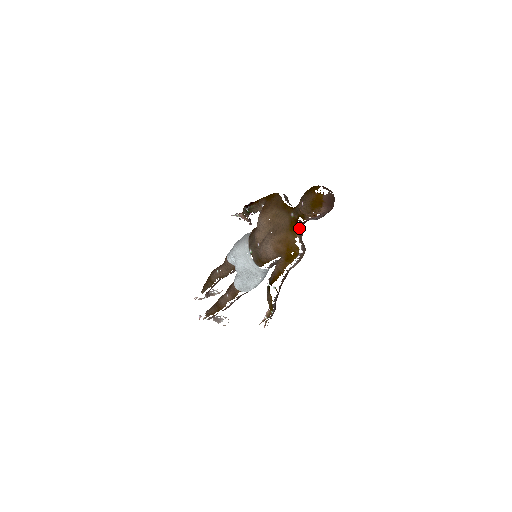
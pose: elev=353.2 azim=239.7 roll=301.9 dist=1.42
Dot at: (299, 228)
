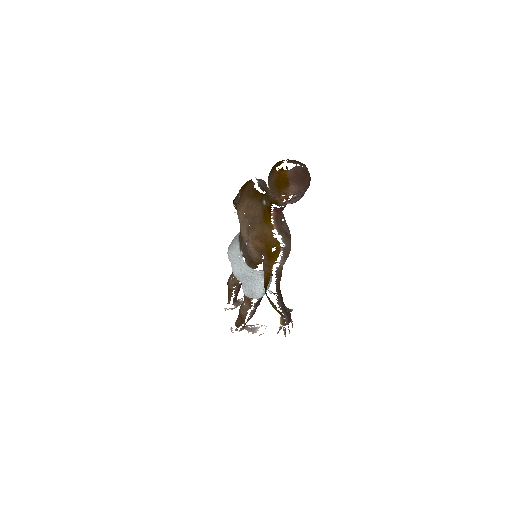
Dot at: (275, 217)
